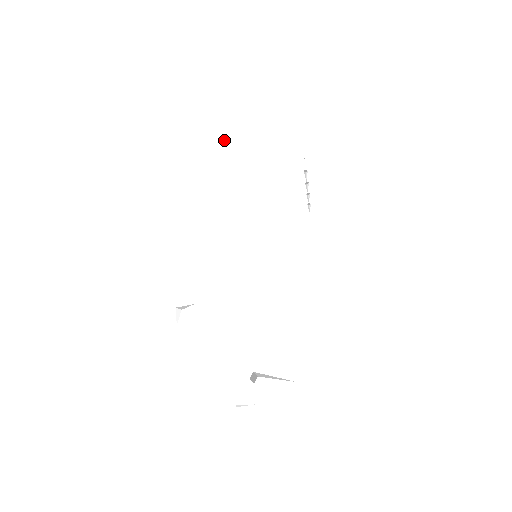
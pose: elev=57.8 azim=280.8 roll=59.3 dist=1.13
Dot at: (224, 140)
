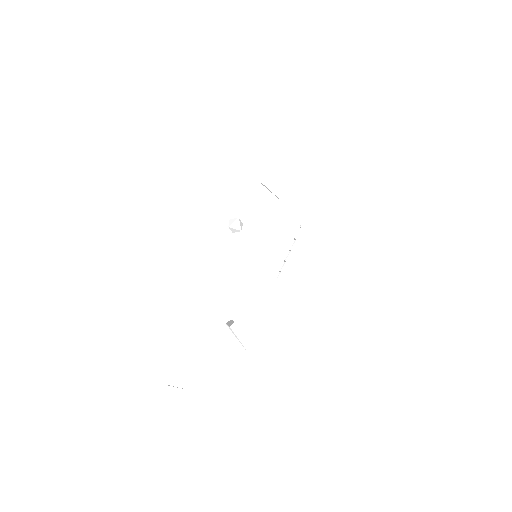
Dot at: (262, 182)
